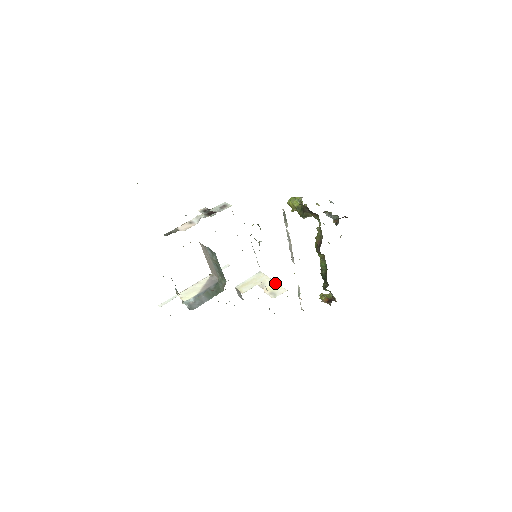
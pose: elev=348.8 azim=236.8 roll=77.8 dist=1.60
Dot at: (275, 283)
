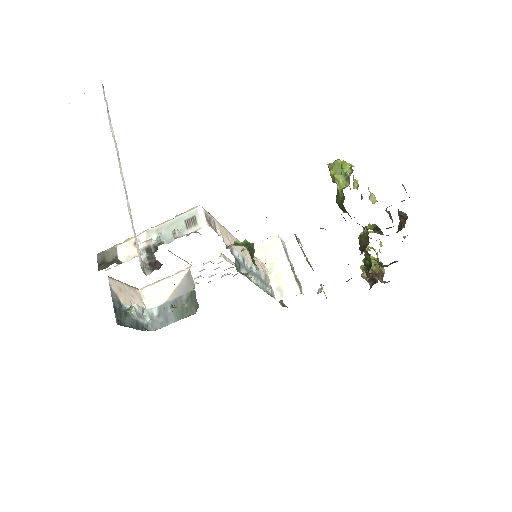
Dot at: (289, 270)
